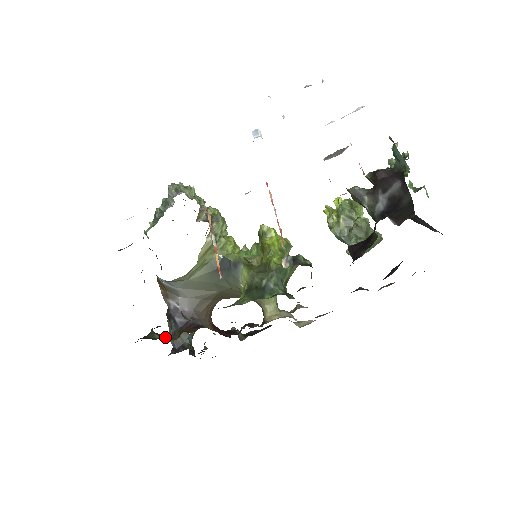
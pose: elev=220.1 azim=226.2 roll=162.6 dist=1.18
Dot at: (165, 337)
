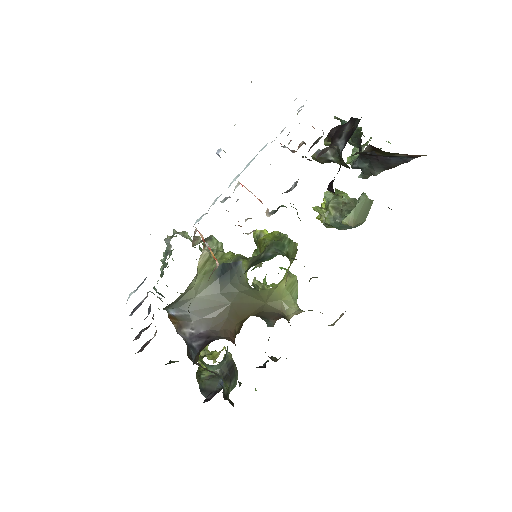
Dot at: occluded
